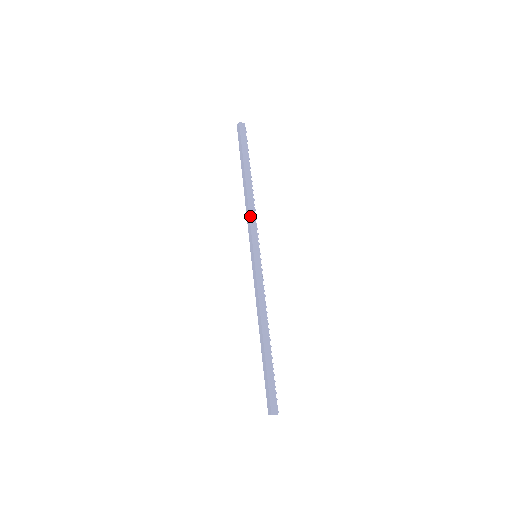
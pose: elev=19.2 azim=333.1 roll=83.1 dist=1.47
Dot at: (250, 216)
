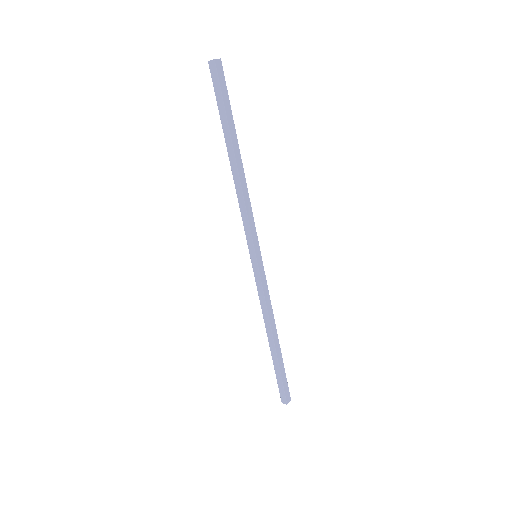
Dot at: (247, 210)
